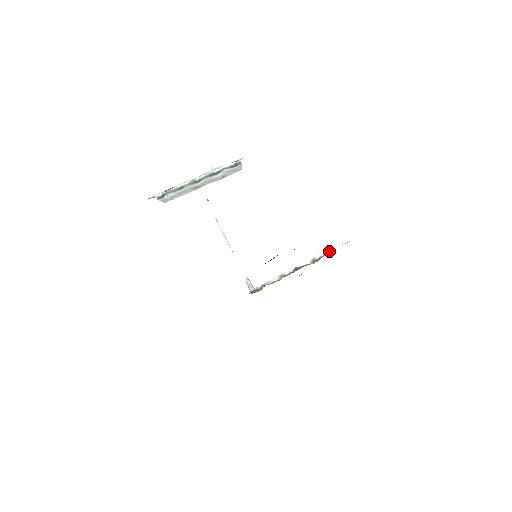
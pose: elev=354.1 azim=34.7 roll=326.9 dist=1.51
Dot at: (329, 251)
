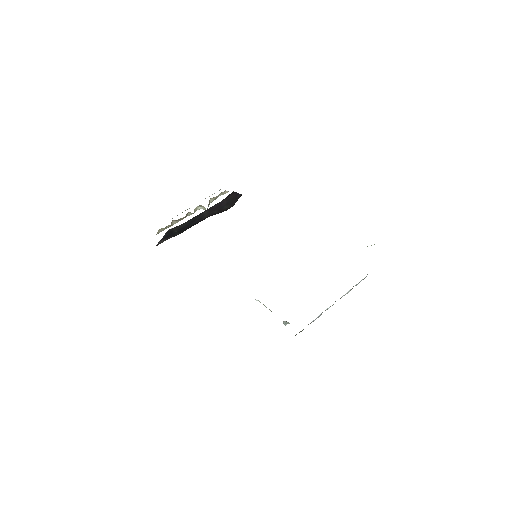
Dot at: occluded
